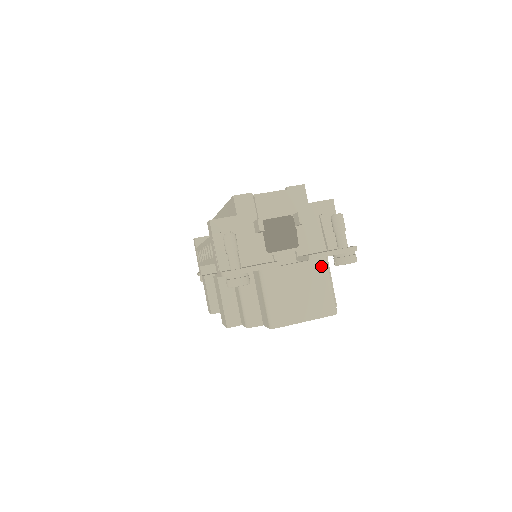
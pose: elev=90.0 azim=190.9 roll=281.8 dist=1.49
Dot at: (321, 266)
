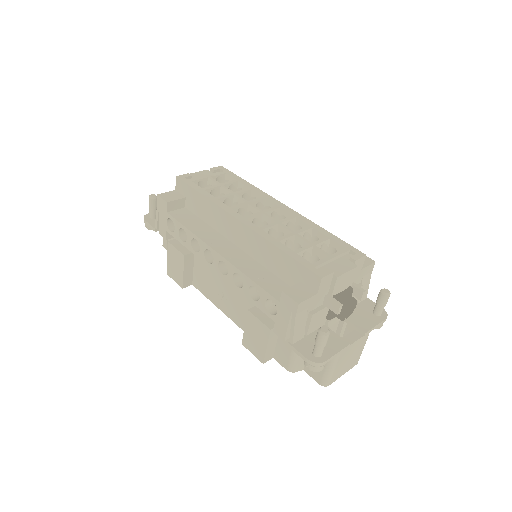
Dot at: (367, 337)
